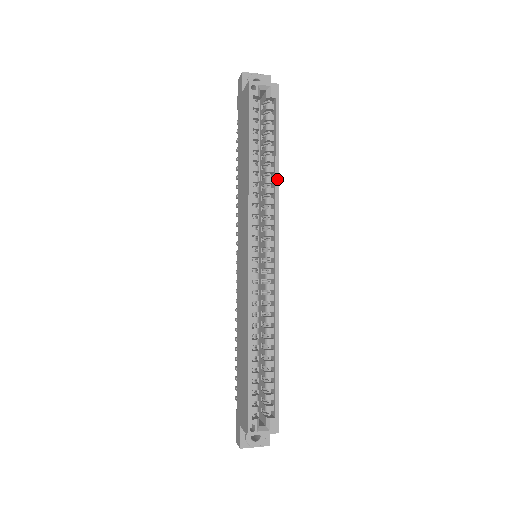
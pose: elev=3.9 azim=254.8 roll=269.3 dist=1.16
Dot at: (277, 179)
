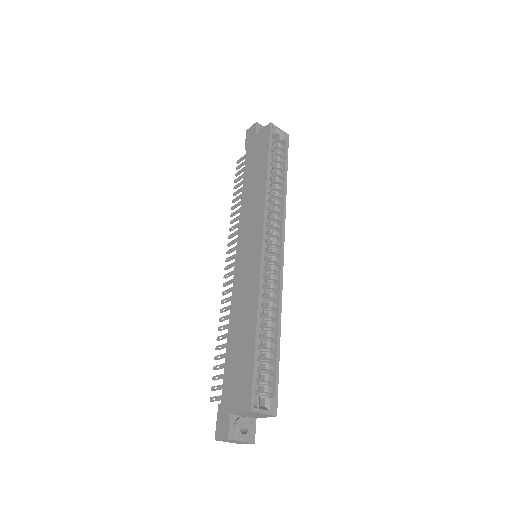
Dot at: (285, 196)
